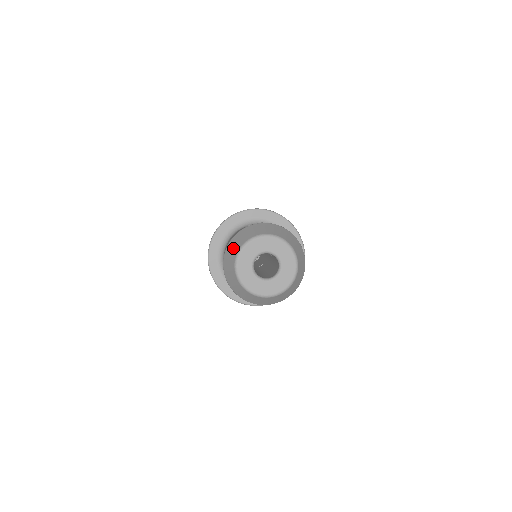
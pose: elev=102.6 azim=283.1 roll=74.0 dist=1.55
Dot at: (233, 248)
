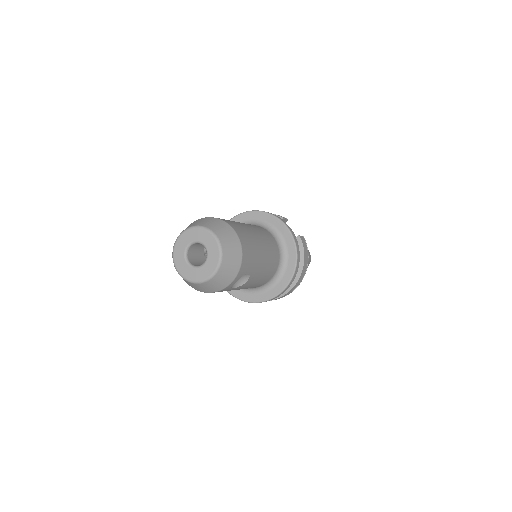
Dot at: occluded
